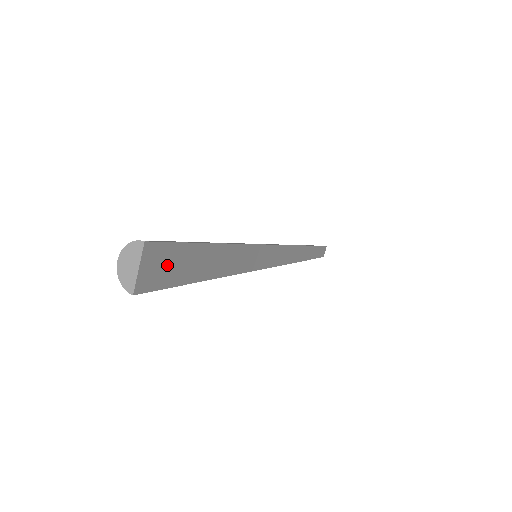
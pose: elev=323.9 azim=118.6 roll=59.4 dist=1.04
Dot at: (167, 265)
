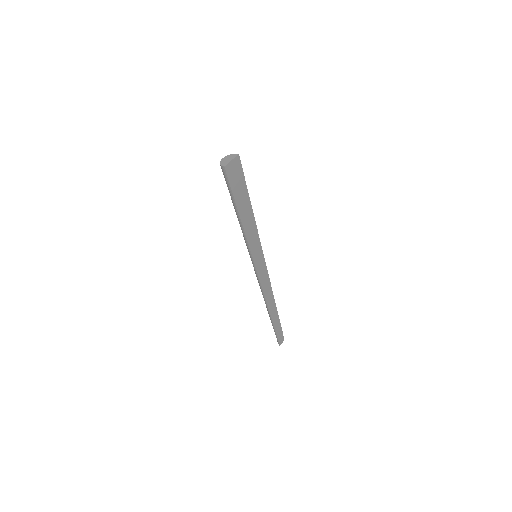
Dot at: (237, 178)
